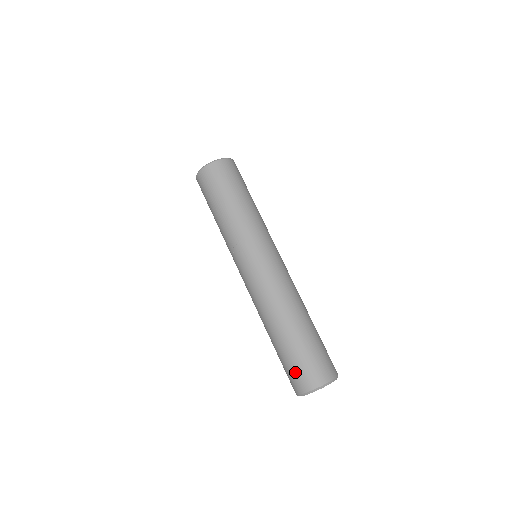
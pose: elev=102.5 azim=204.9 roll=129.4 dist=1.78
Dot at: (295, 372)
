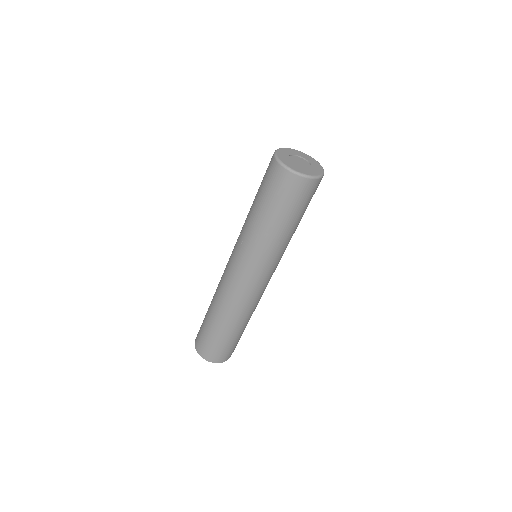
Dot at: (200, 337)
